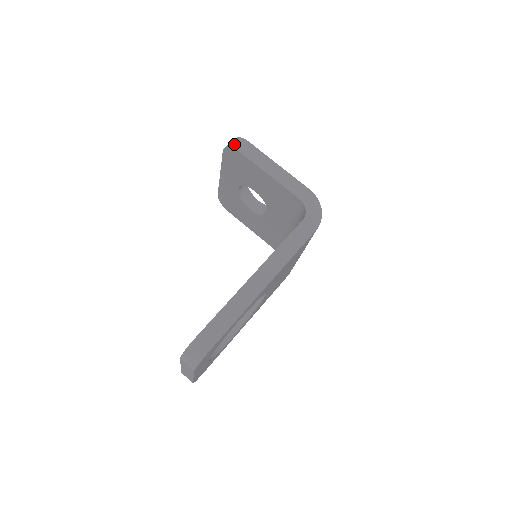
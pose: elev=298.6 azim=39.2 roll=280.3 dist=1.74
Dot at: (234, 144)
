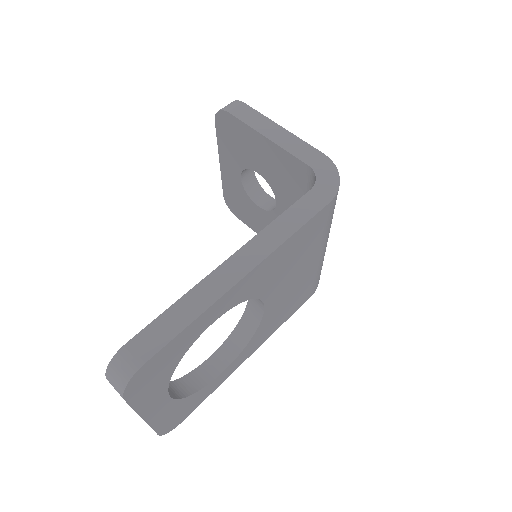
Dot at: (225, 107)
